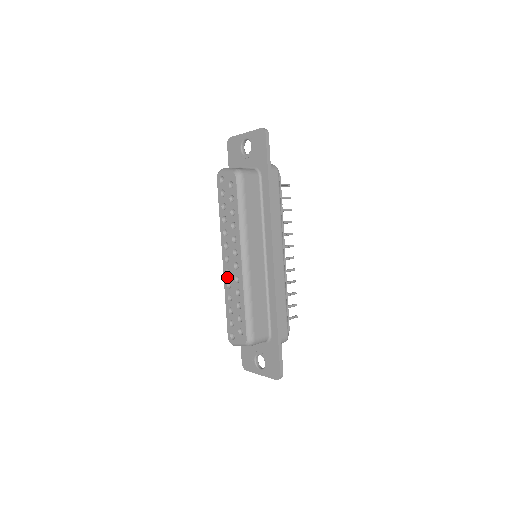
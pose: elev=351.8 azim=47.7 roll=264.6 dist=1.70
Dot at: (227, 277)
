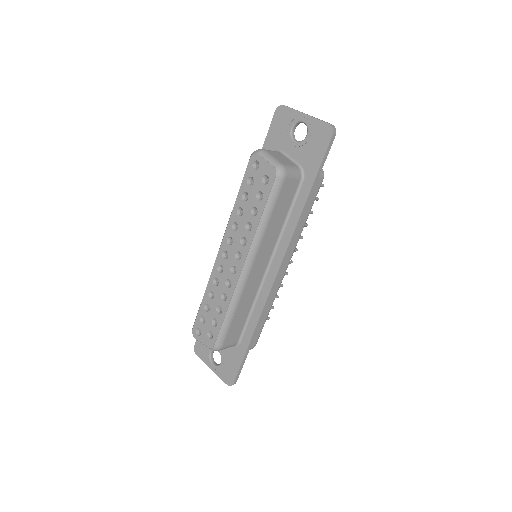
Dot at: (217, 273)
